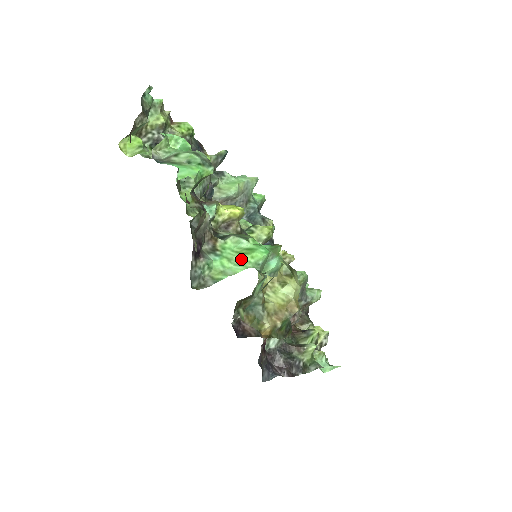
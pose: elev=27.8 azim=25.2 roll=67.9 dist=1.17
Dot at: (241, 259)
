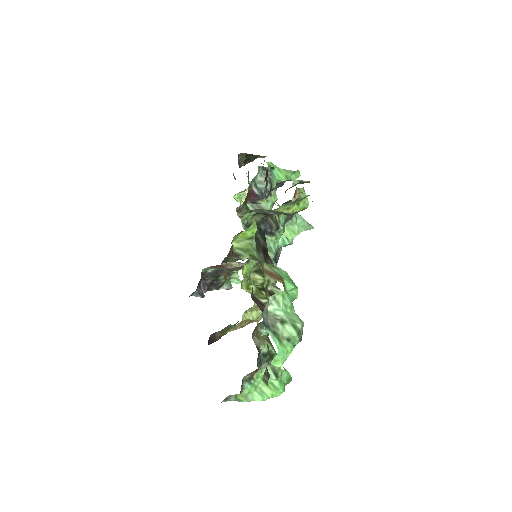
Dot at: (264, 390)
